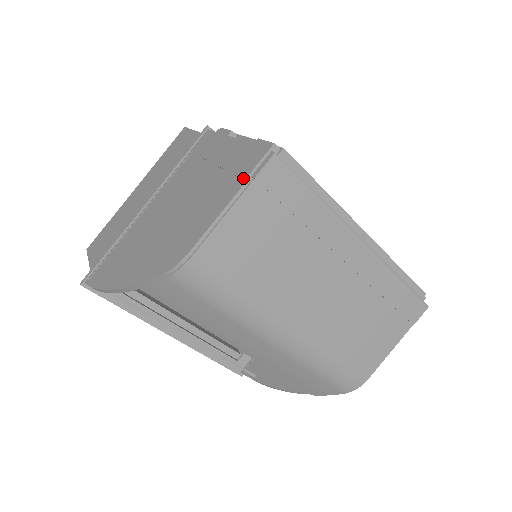
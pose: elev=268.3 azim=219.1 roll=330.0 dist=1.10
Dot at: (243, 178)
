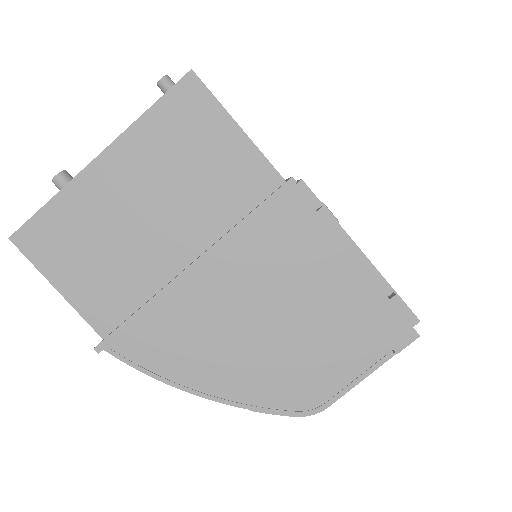
Dot at: (386, 350)
